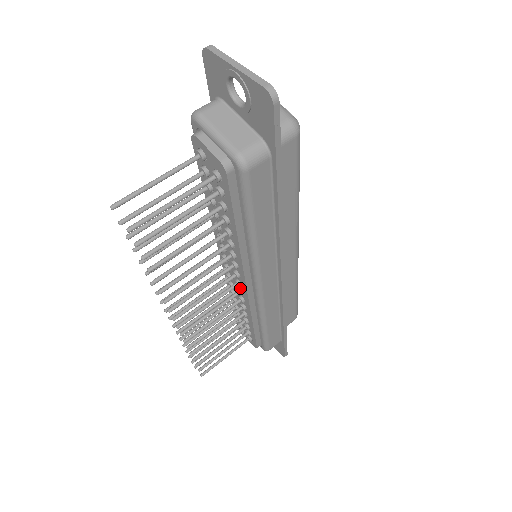
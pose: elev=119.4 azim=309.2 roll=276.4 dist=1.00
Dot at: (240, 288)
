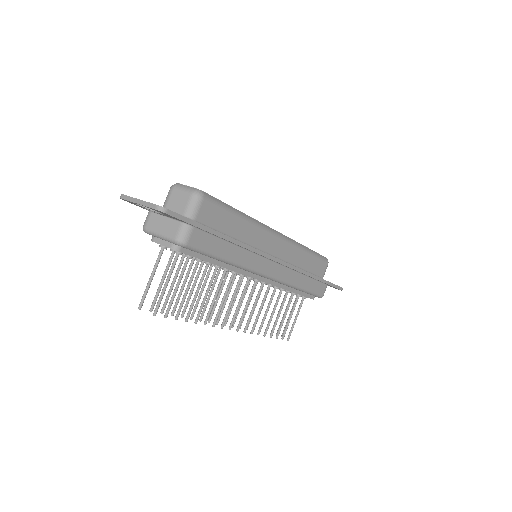
Dot at: (261, 281)
